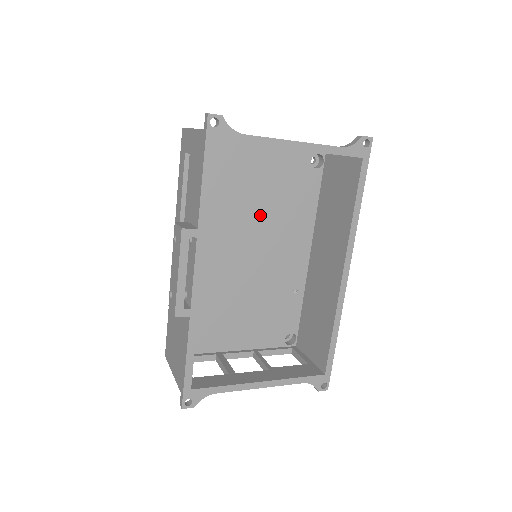
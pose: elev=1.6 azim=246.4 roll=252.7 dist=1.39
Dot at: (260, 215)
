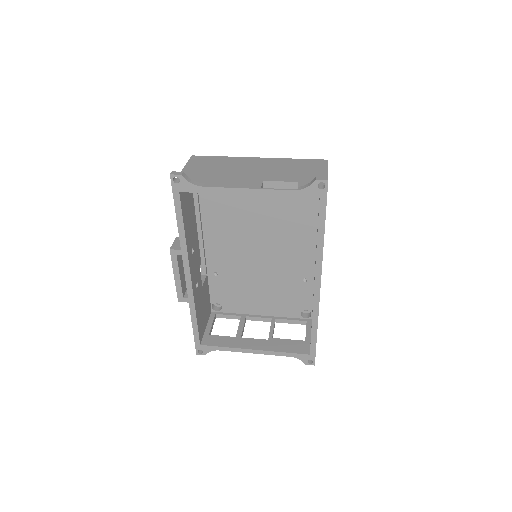
Dot at: (263, 222)
